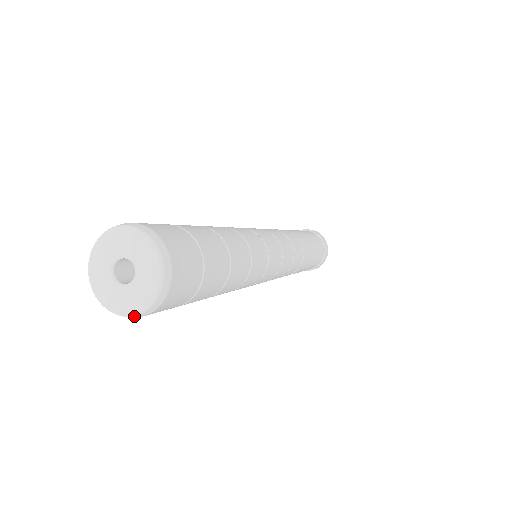
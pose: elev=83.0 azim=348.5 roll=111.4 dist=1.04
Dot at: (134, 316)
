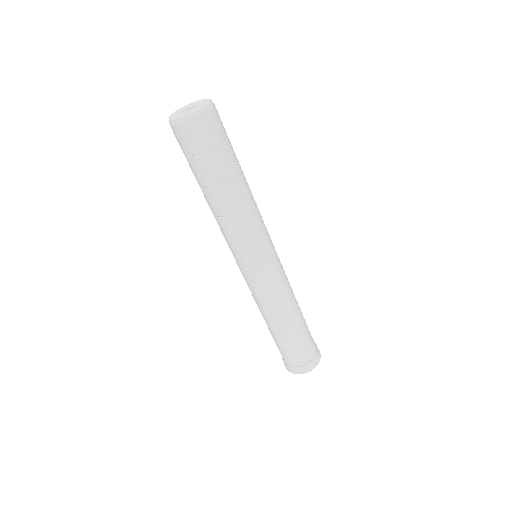
Dot at: (172, 121)
